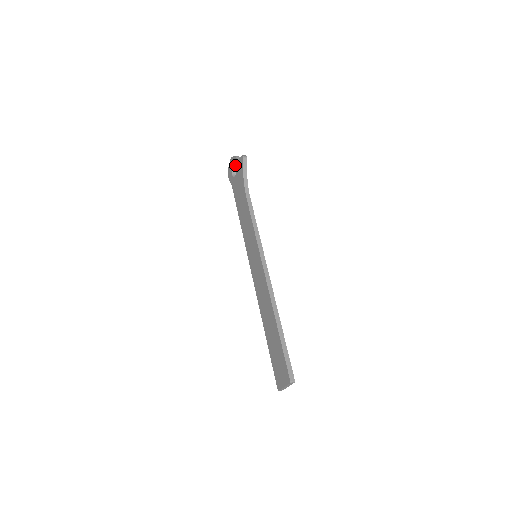
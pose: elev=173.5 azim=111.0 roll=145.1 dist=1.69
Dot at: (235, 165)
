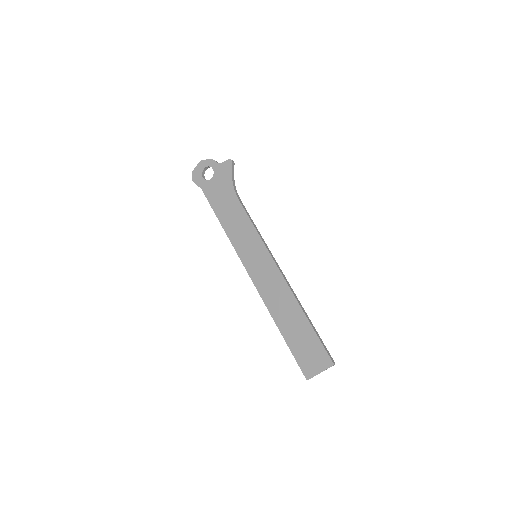
Dot at: (206, 169)
